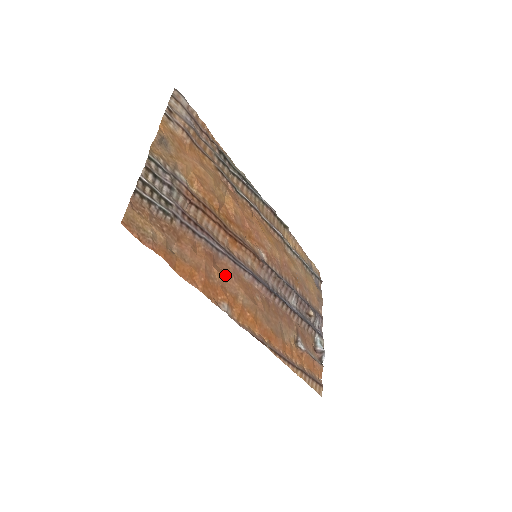
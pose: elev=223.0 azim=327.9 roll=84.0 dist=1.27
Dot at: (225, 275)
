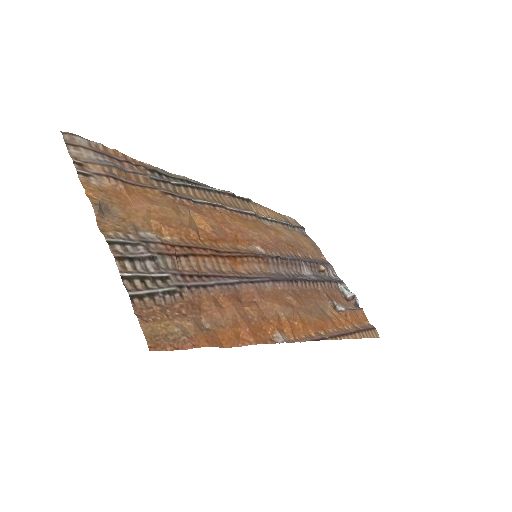
Dot at: (255, 304)
